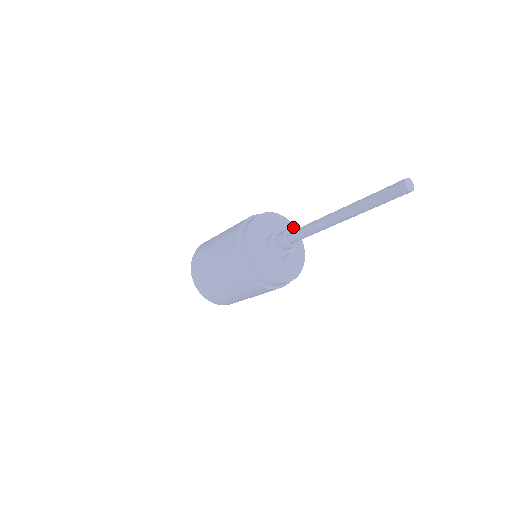
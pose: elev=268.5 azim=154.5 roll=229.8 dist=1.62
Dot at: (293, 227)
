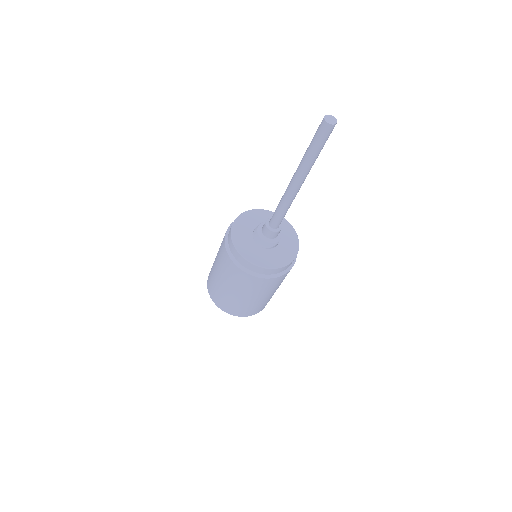
Dot at: (296, 249)
